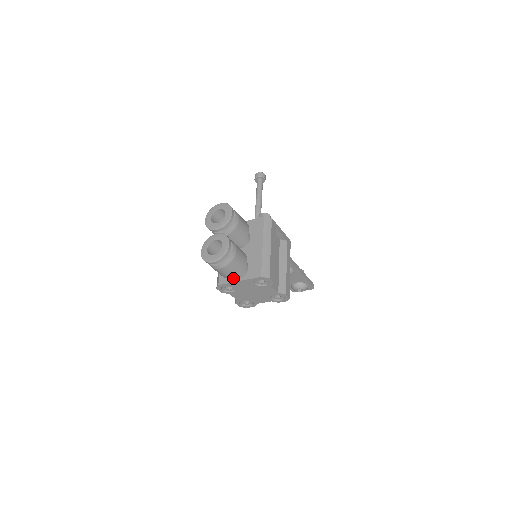
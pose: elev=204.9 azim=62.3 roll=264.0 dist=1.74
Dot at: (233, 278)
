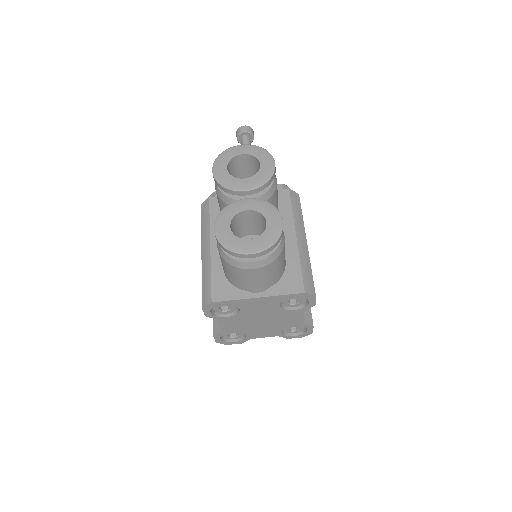
Dot at: (244, 291)
